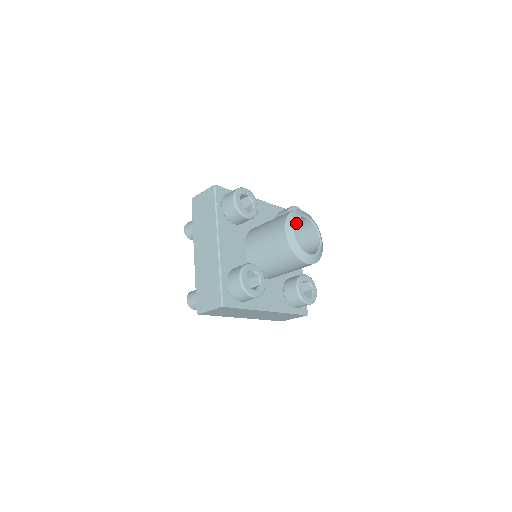
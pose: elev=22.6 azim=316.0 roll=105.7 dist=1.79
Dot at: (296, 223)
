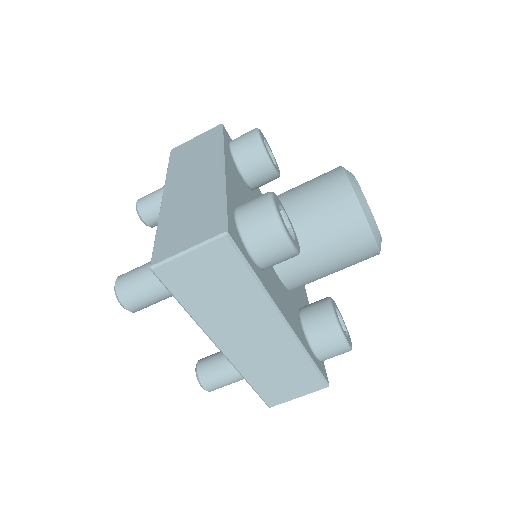
Dot at: occluded
